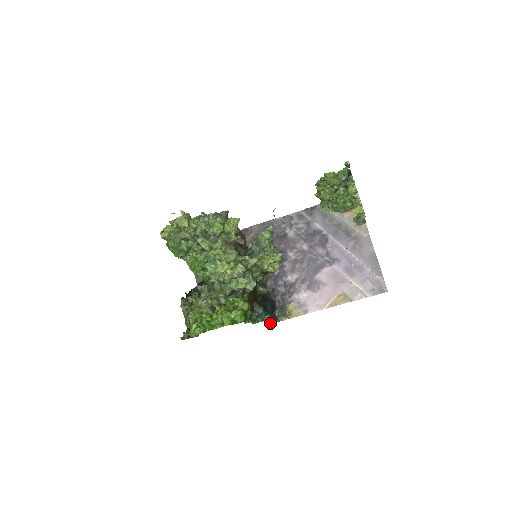
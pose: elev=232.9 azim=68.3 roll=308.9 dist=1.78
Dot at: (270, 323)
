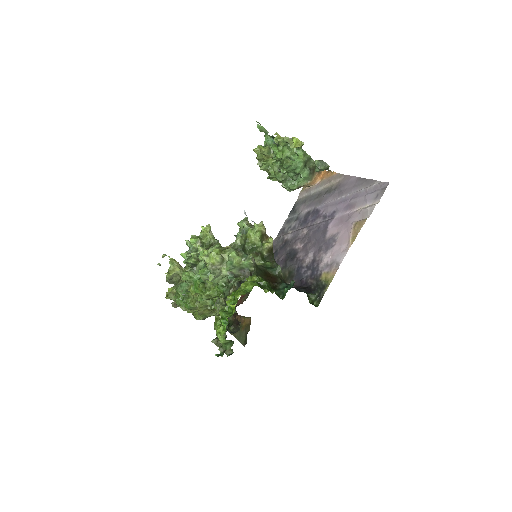
Dot at: (317, 306)
